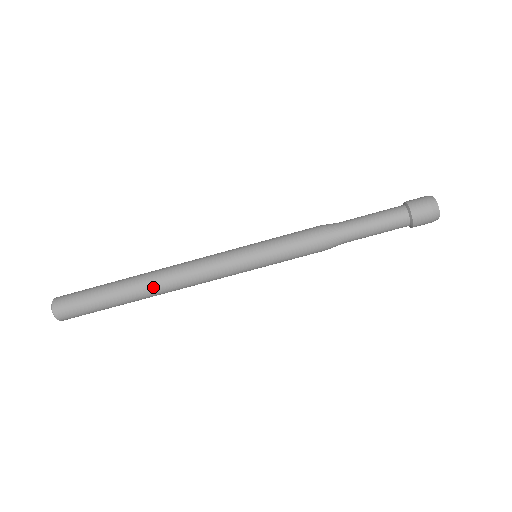
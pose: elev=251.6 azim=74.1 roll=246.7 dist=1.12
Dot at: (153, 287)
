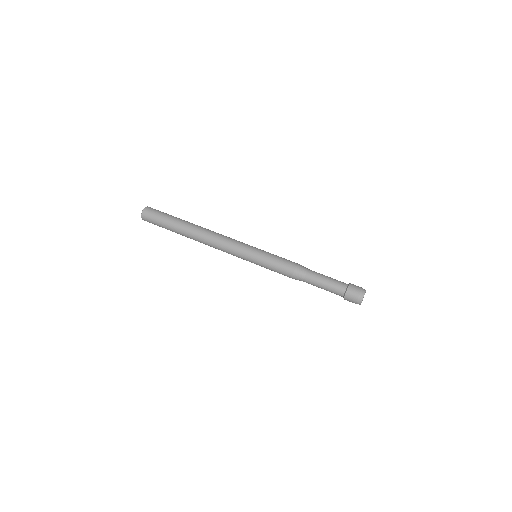
Dot at: (199, 228)
